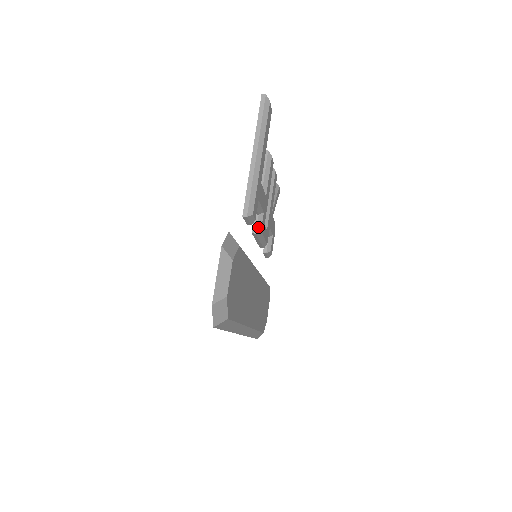
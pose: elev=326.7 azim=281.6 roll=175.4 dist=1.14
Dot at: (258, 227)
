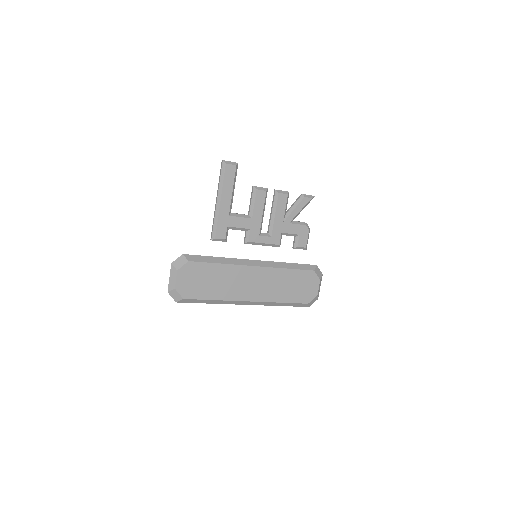
Dot at: (246, 239)
